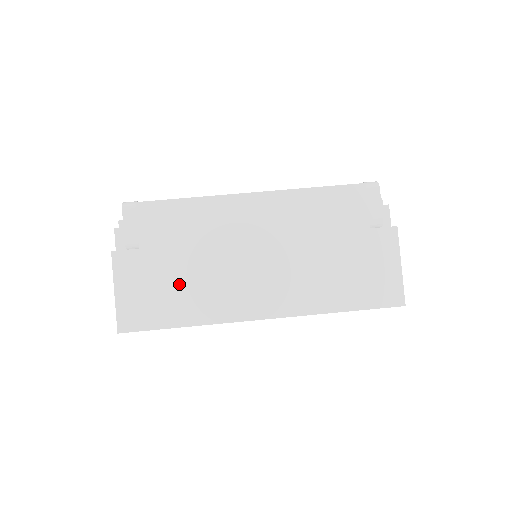
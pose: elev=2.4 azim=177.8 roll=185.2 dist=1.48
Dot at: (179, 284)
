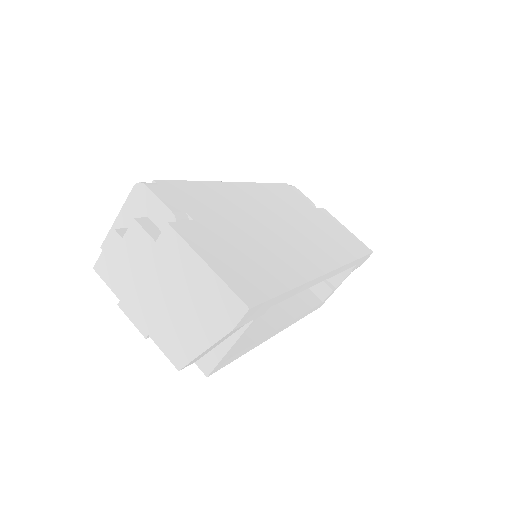
Dot at: (254, 250)
